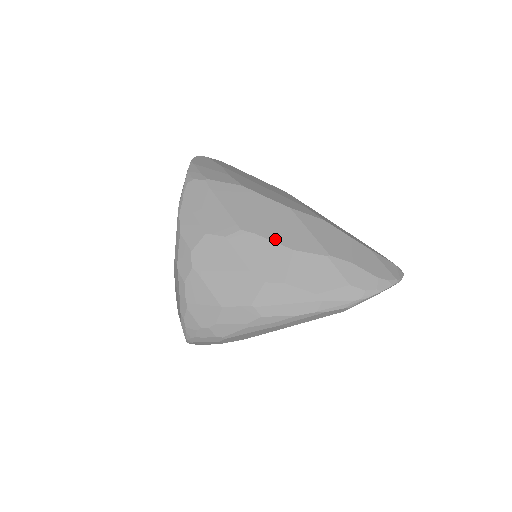
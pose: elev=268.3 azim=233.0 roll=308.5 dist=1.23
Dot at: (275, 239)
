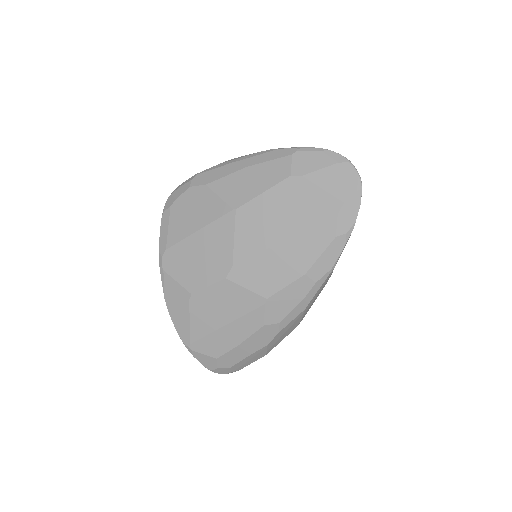
Dot at: occluded
